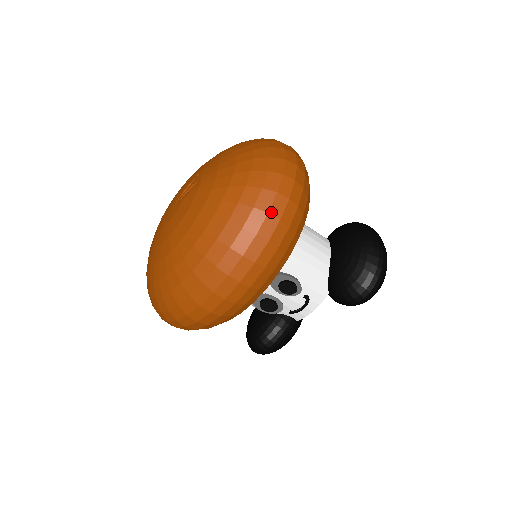
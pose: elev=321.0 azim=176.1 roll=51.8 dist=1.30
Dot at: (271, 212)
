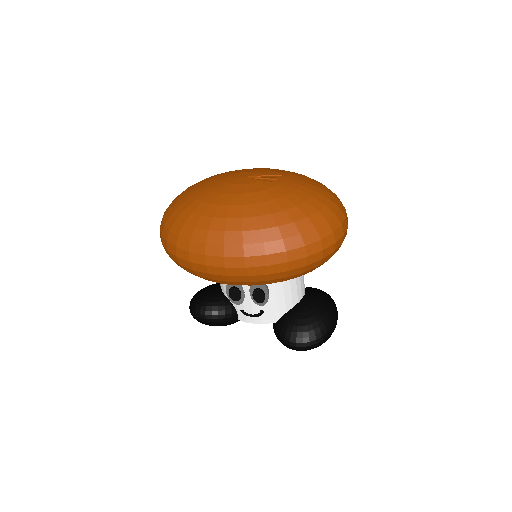
Dot at: (307, 247)
